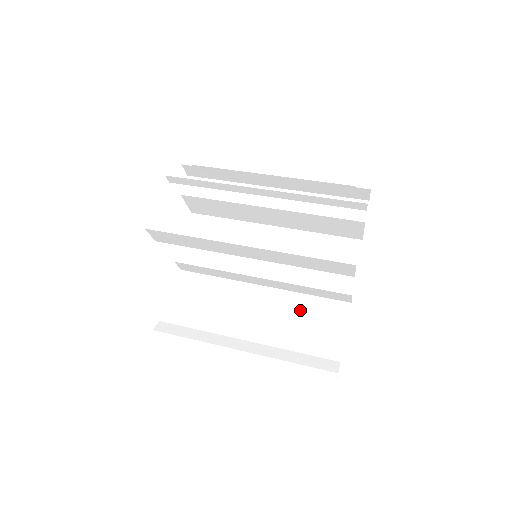
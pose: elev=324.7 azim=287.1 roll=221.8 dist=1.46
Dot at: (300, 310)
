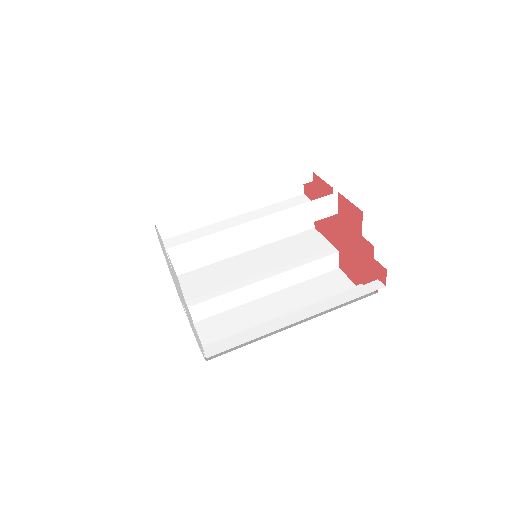
Dot at: (310, 291)
